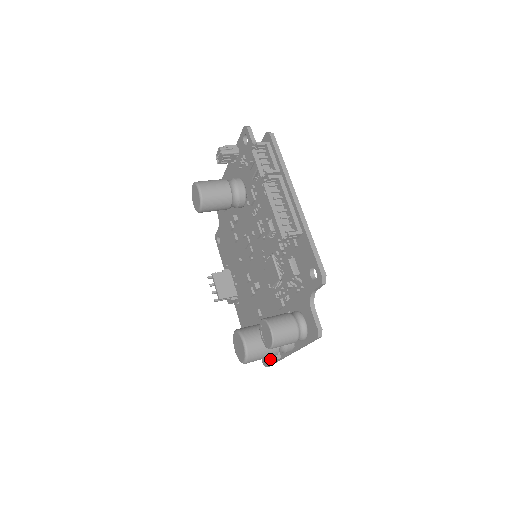
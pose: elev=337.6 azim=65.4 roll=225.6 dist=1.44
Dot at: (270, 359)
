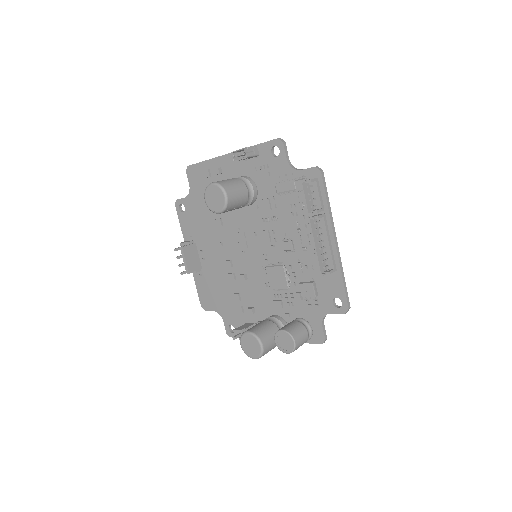
Dot at: occluded
